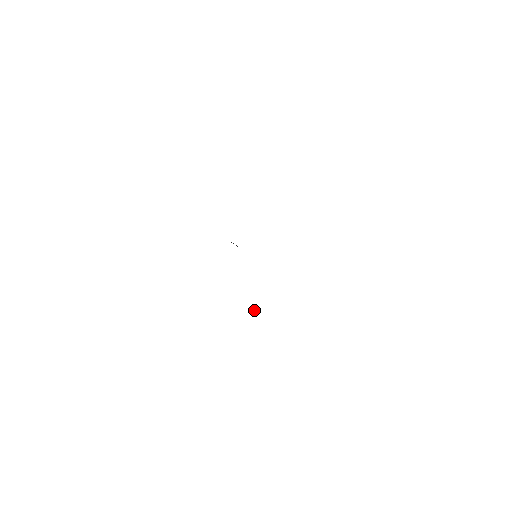
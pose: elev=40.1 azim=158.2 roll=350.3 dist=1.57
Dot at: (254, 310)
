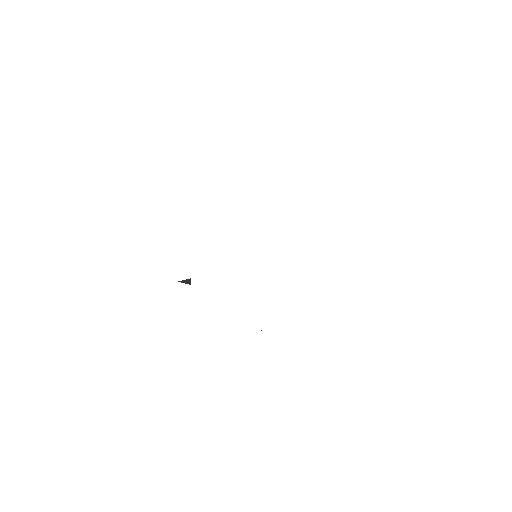
Dot at: (190, 282)
